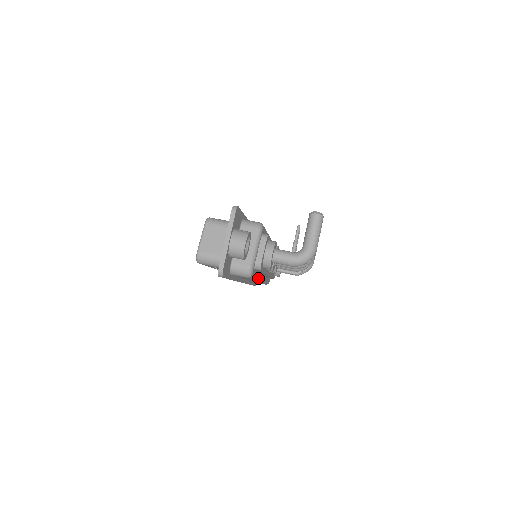
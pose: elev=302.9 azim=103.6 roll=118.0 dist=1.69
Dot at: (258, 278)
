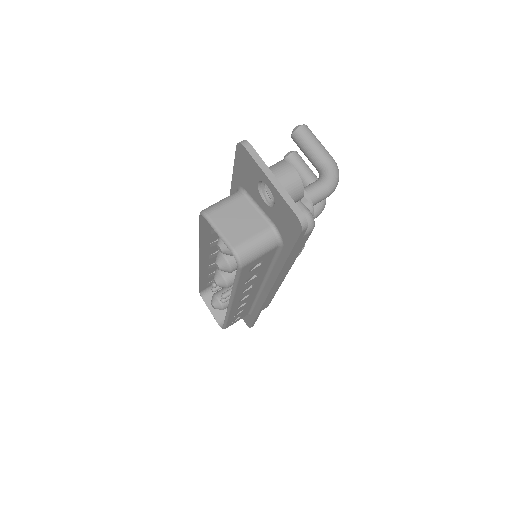
Dot at: occluded
